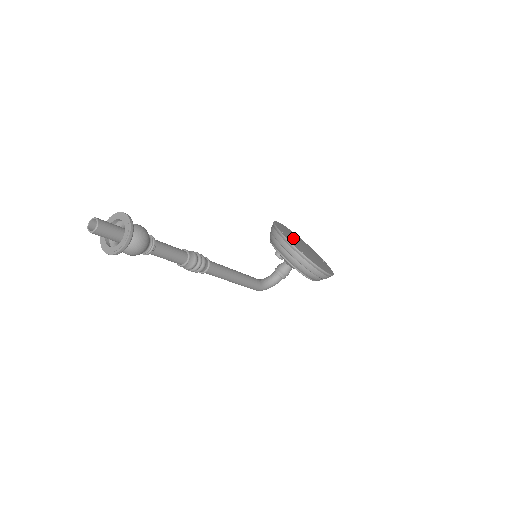
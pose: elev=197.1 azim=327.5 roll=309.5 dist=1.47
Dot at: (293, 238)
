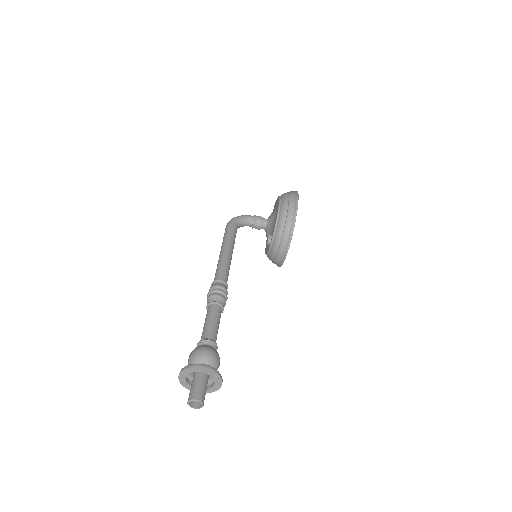
Dot at: occluded
